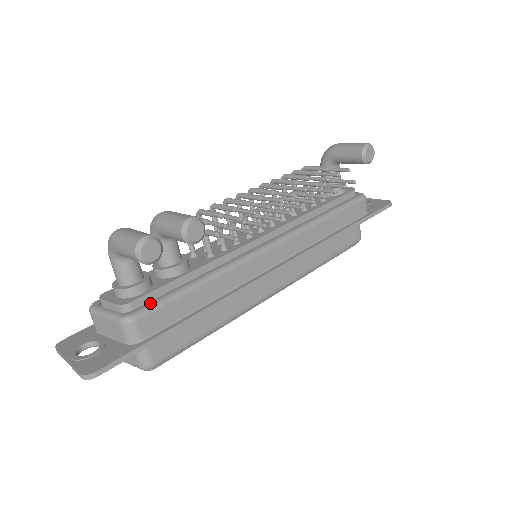
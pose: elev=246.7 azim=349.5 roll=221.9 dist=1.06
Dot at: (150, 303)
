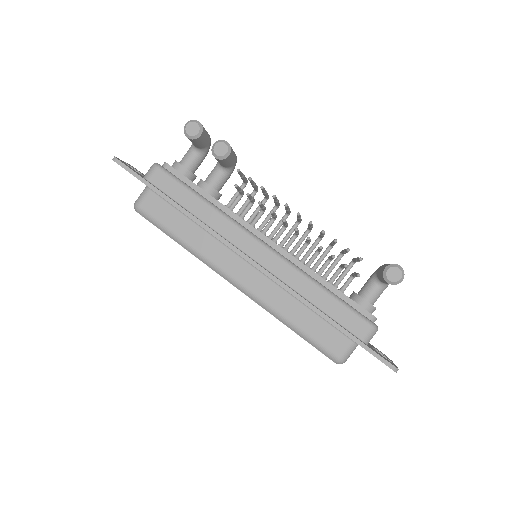
Dot at: (173, 174)
